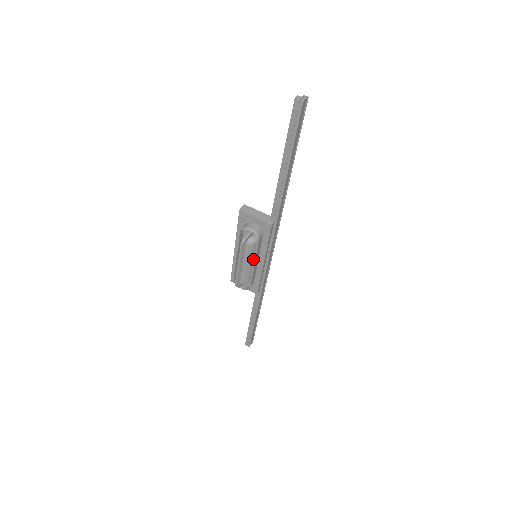
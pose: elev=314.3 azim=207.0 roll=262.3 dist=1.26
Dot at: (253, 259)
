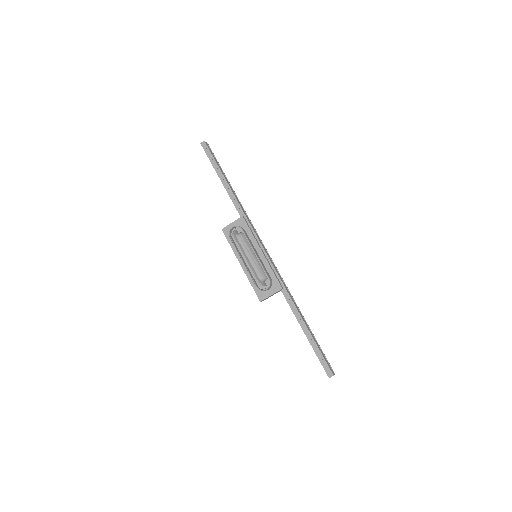
Dot at: (252, 250)
